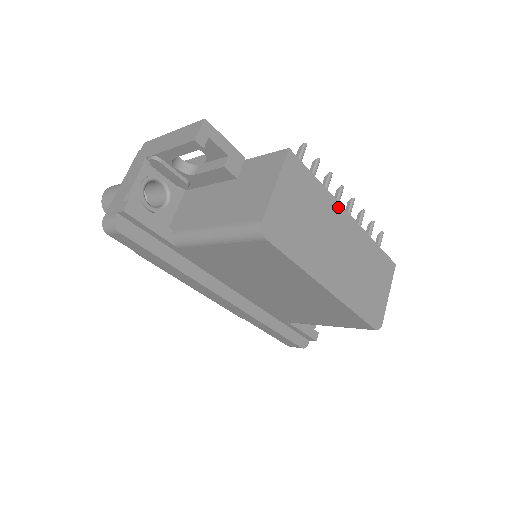
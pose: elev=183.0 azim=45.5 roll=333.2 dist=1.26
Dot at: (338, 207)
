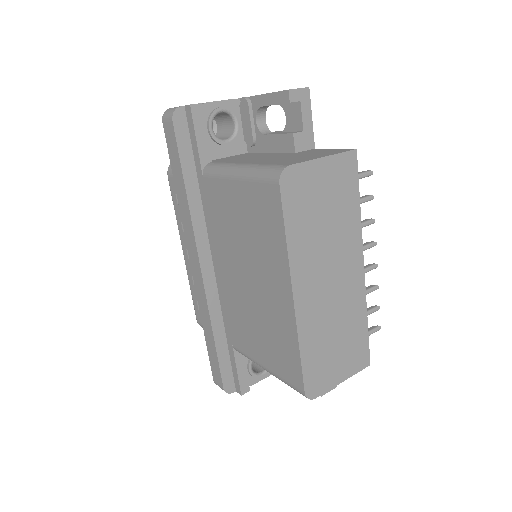
Dot at: (359, 245)
